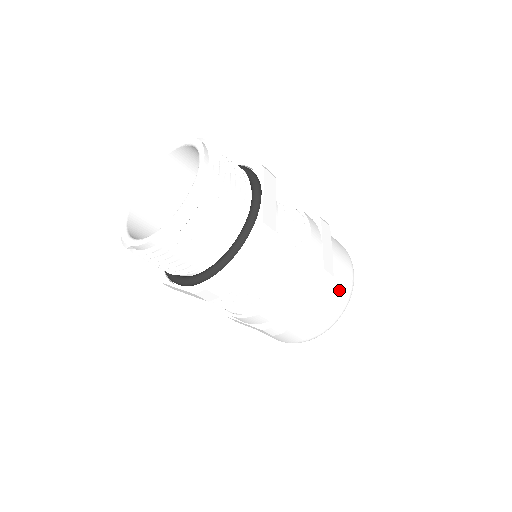
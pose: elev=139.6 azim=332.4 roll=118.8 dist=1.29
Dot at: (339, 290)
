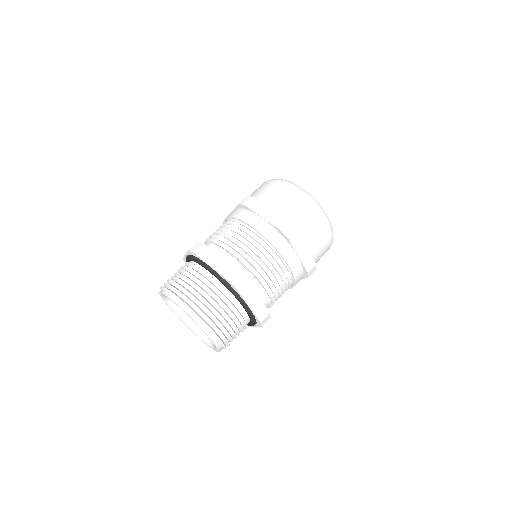
Dot at: (302, 213)
